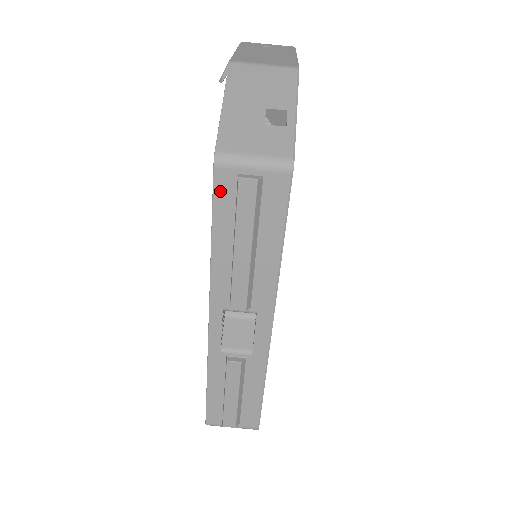
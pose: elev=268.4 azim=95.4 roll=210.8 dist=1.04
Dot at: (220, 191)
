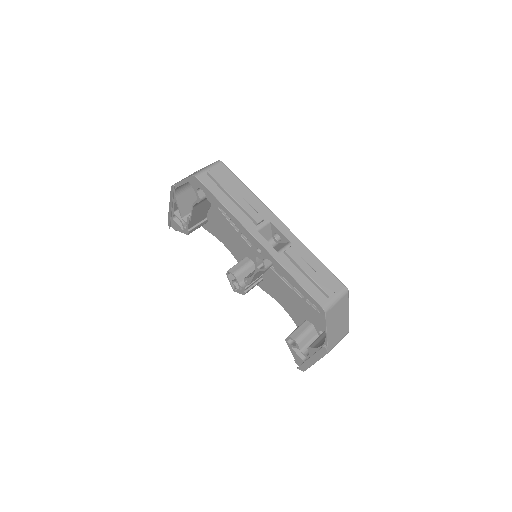
Dot at: (206, 184)
